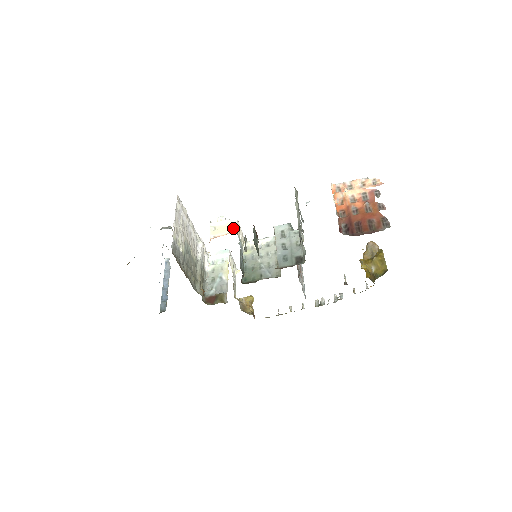
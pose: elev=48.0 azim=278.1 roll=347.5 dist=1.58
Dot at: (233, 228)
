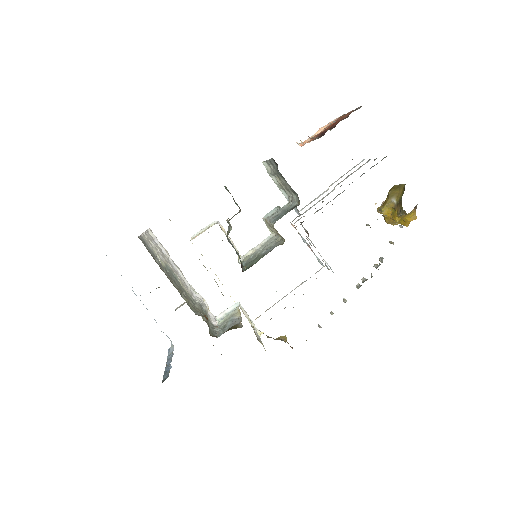
Dot at: (213, 224)
